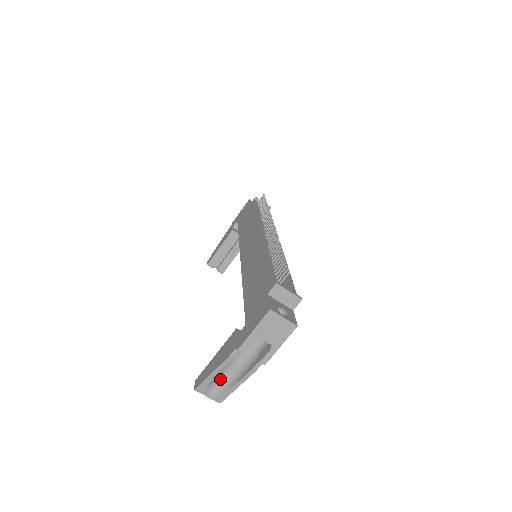
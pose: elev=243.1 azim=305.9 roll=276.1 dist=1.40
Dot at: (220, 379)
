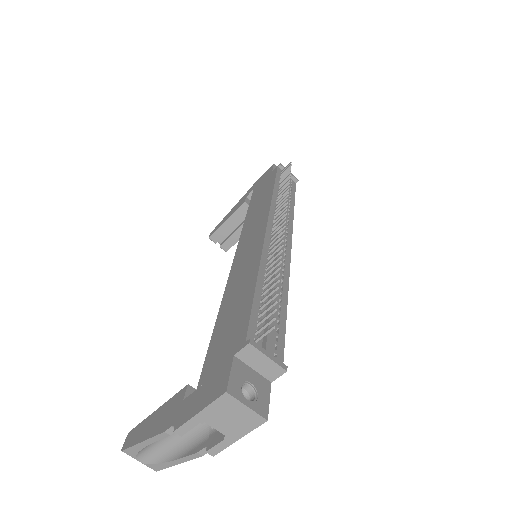
Dot at: (156, 446)
